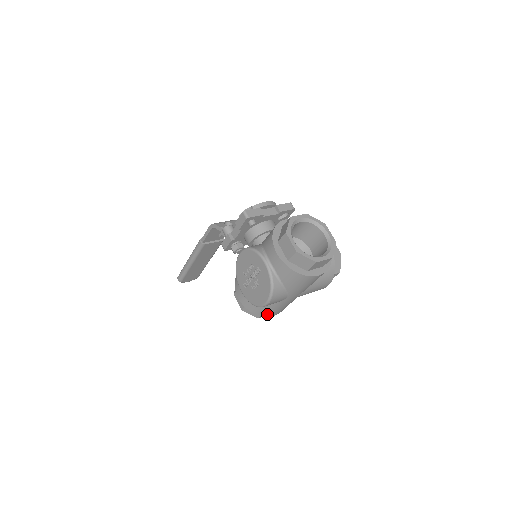
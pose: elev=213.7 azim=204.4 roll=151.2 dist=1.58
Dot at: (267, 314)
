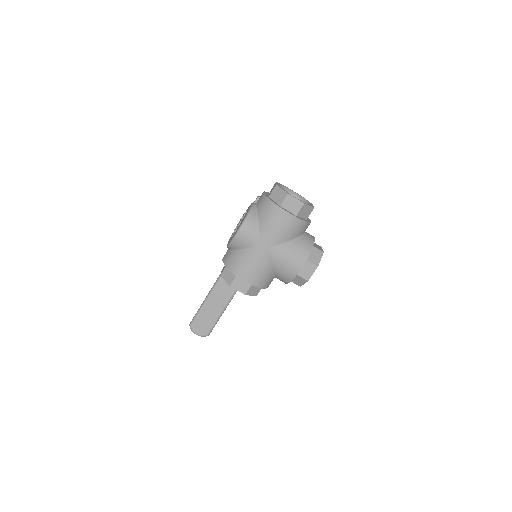
Dot at: (238, 271)
